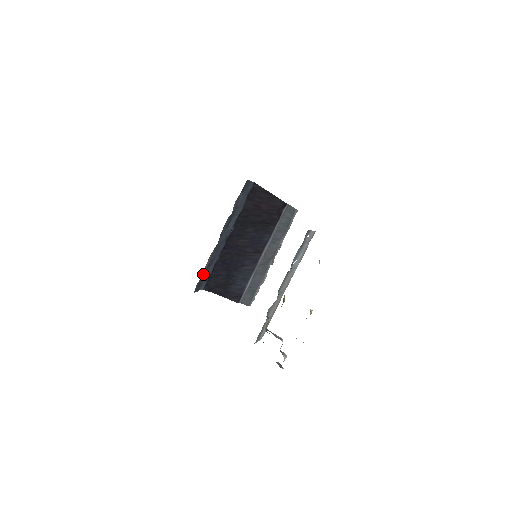
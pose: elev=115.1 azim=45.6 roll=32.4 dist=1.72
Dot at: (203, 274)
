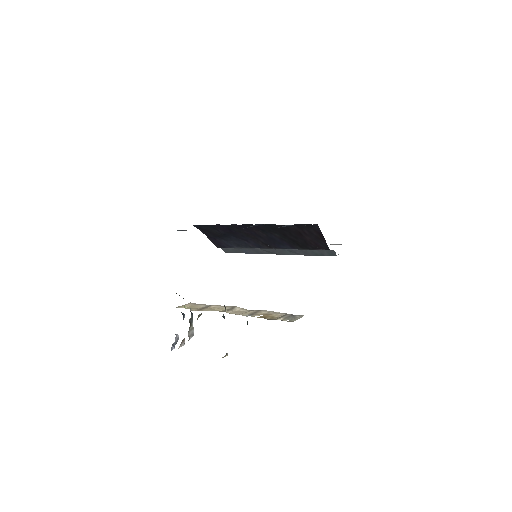
Dot at: occluded
